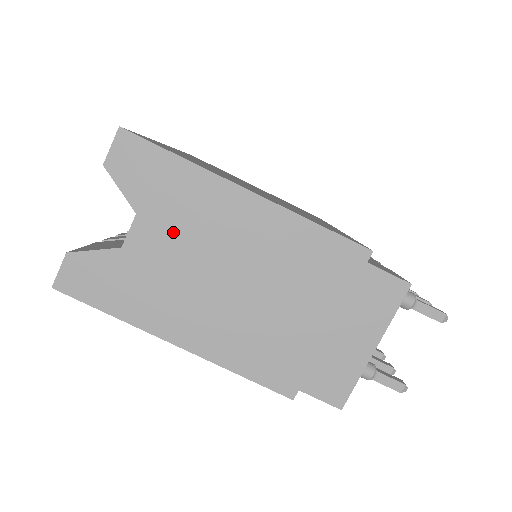
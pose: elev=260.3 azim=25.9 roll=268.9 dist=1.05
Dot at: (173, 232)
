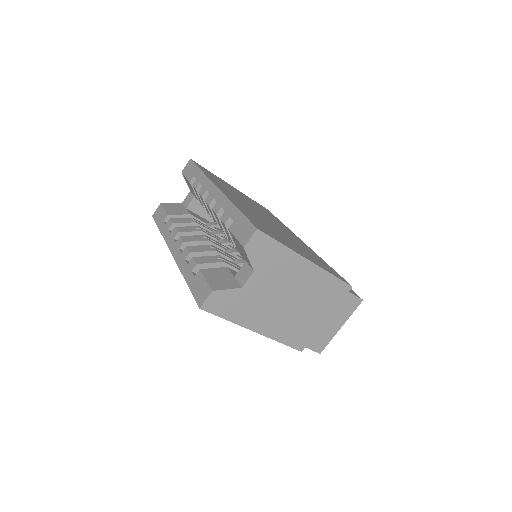
Dot at: (269, 280)
